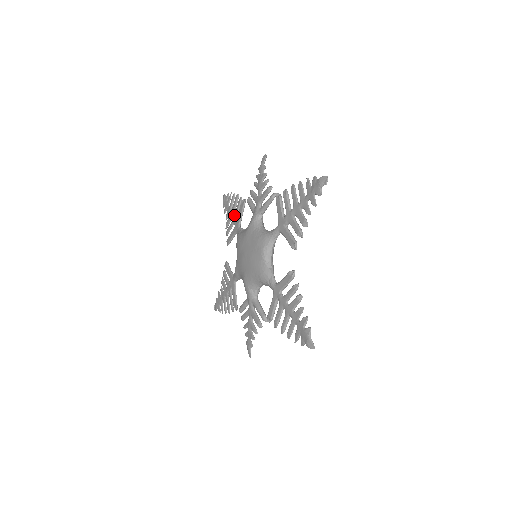
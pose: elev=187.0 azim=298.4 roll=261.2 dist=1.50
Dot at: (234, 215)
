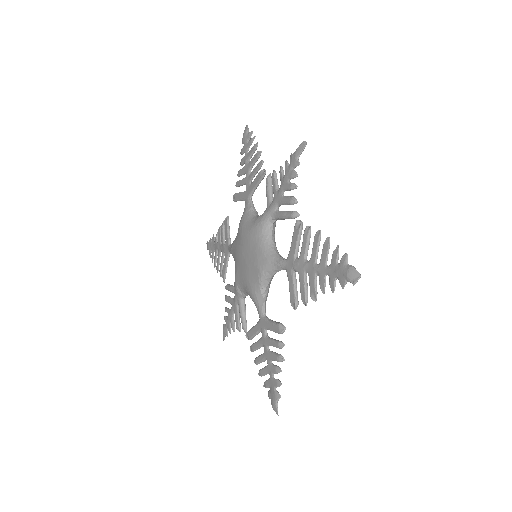
Dot at: (249, 174)
